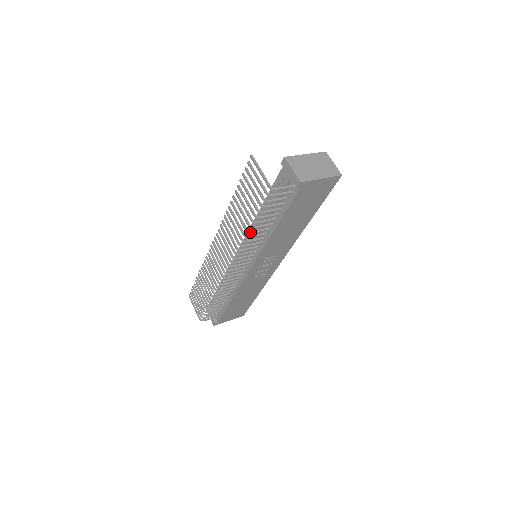
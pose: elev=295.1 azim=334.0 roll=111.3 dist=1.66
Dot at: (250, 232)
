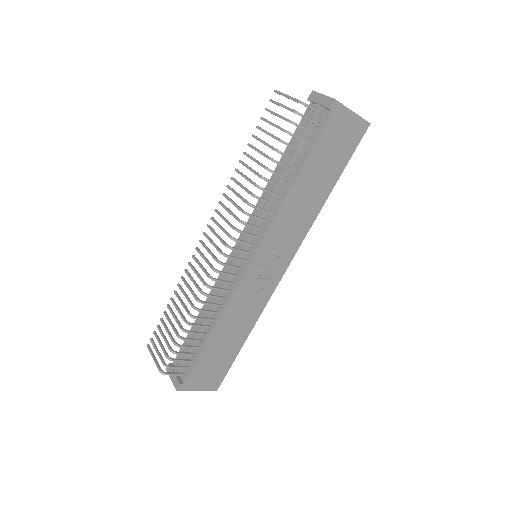
Dot at: (266, 178)
